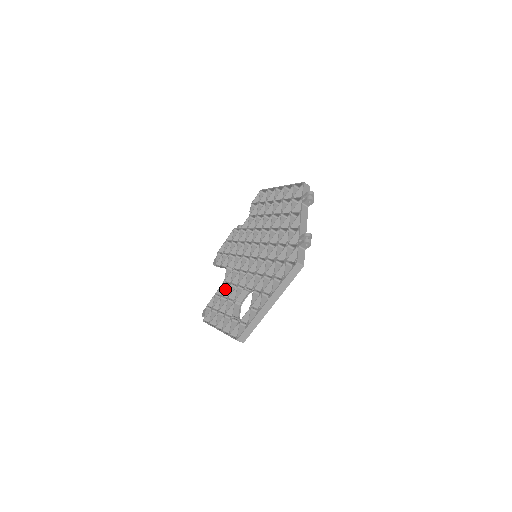
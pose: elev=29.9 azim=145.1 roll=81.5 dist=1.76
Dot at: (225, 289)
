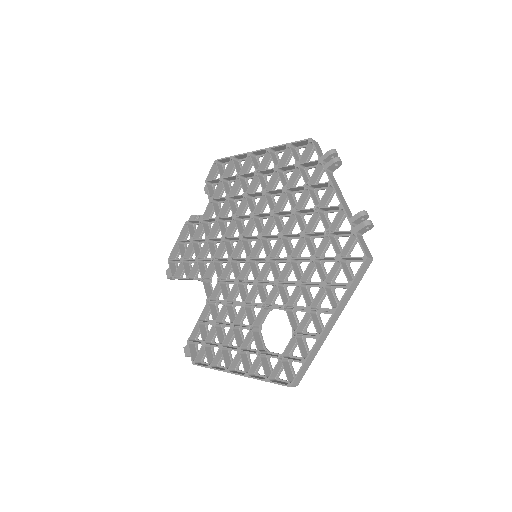
Dot at: (214, 311)
